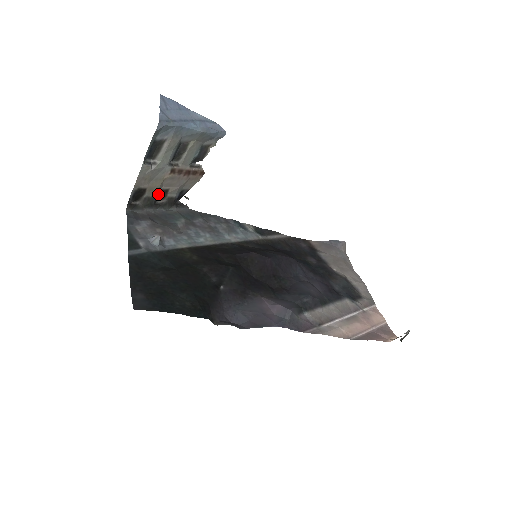
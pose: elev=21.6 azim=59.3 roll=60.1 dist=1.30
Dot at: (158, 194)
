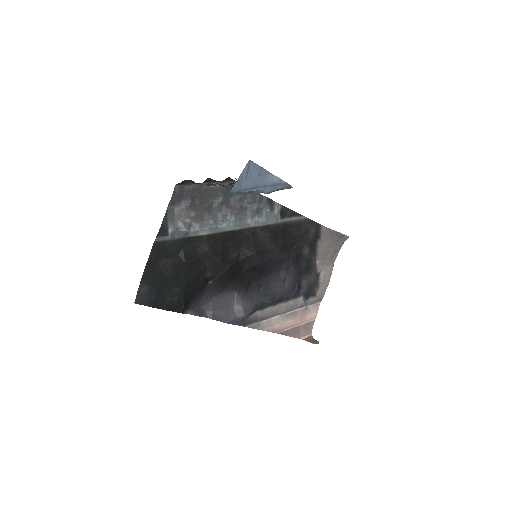
Dot at: occluded
